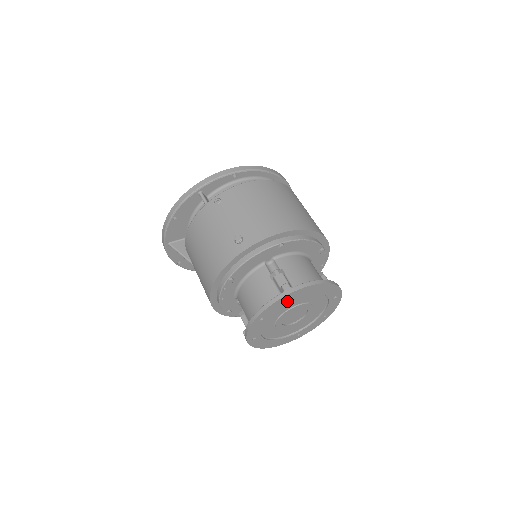
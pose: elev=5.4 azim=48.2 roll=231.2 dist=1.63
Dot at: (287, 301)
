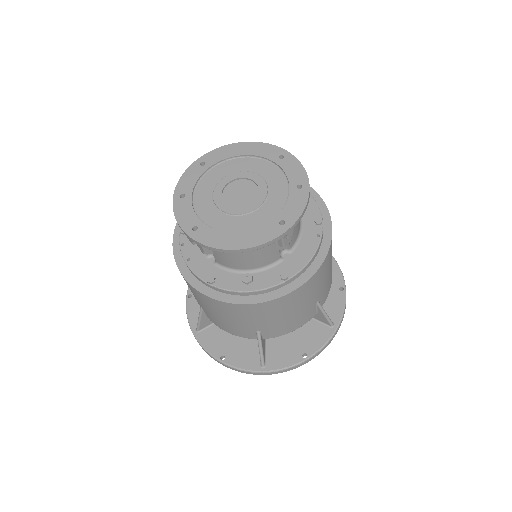
Dot at: (202, 170)
